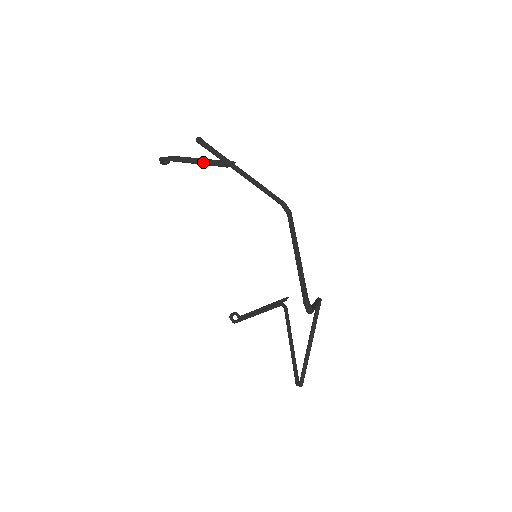
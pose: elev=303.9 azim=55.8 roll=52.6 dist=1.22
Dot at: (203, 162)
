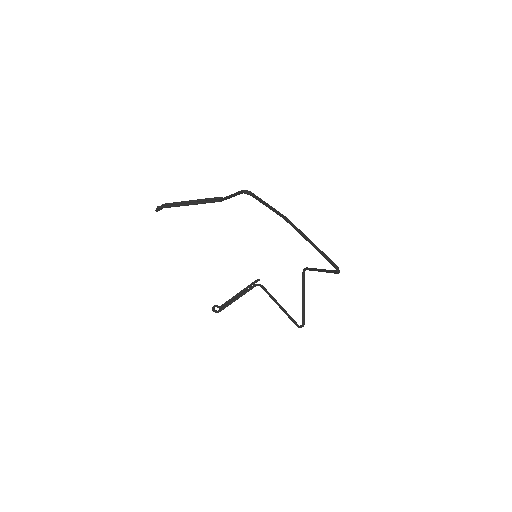
Dot at: (198, 203)
